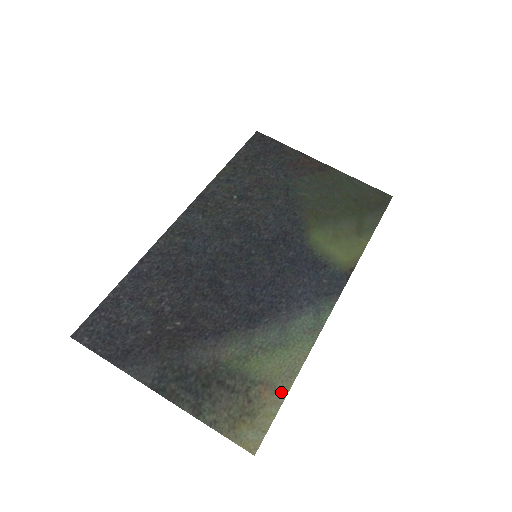
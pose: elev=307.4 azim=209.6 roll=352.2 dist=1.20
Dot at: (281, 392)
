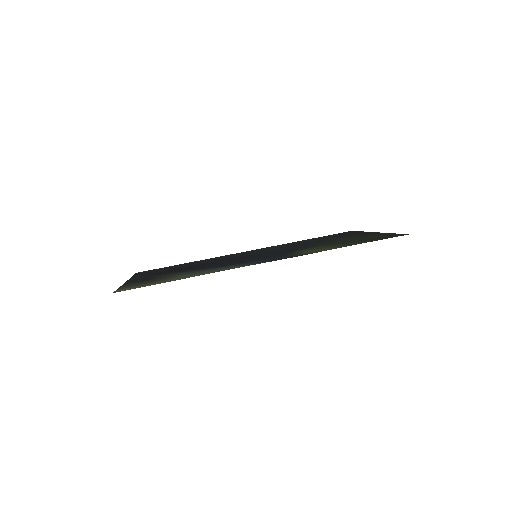
Dot at: occluded
